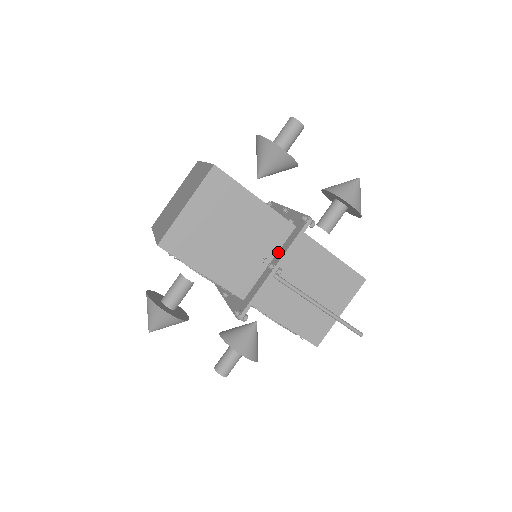
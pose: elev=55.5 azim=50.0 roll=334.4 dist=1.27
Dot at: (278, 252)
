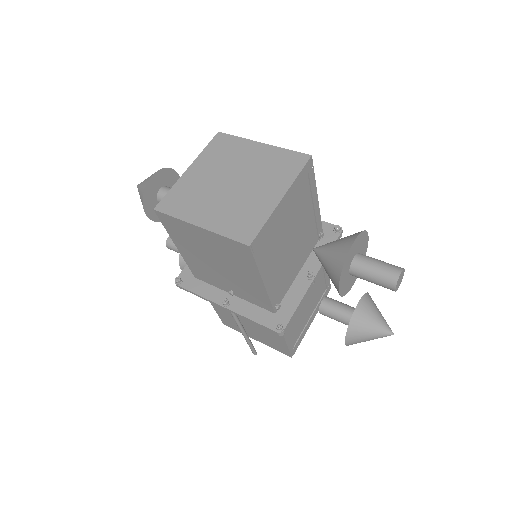
Dot at: (245, 301)
